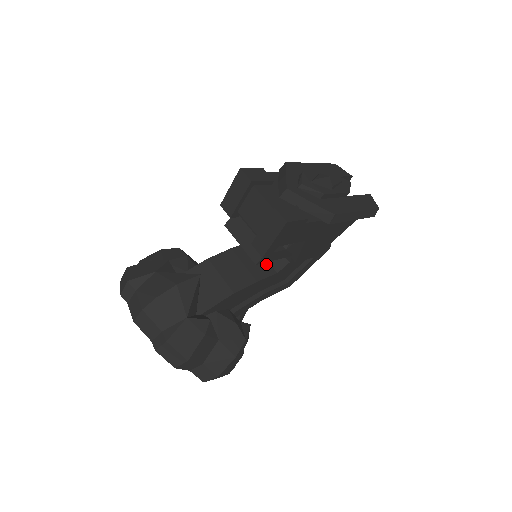
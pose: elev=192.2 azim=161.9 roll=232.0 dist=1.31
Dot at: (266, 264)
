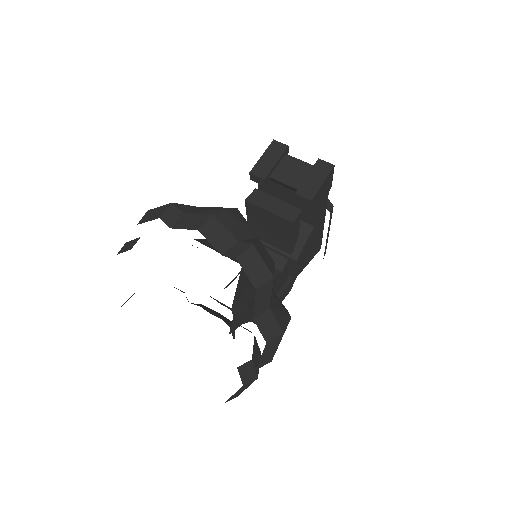
Dot at: occluded
